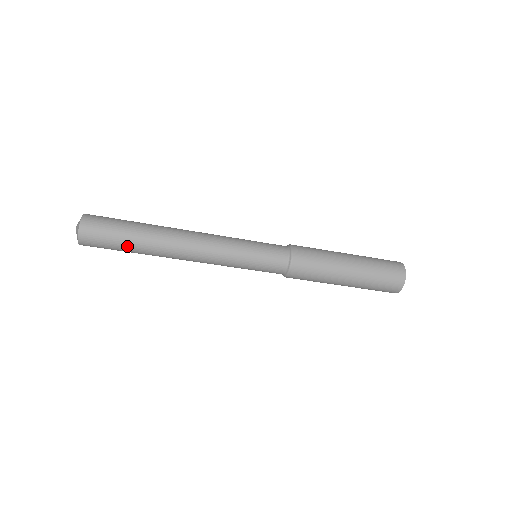
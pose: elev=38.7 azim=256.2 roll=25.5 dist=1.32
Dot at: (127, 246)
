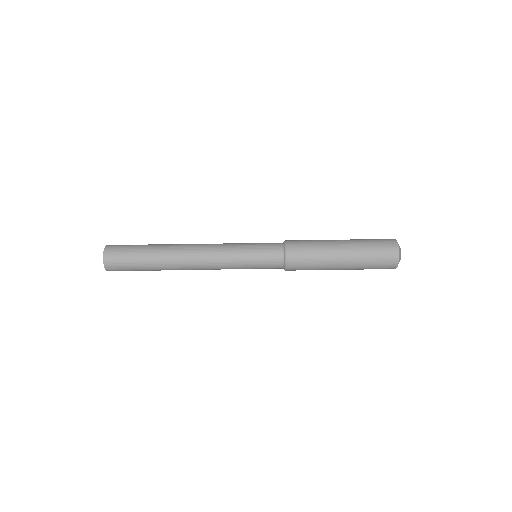
Dot at: (145, 269)
